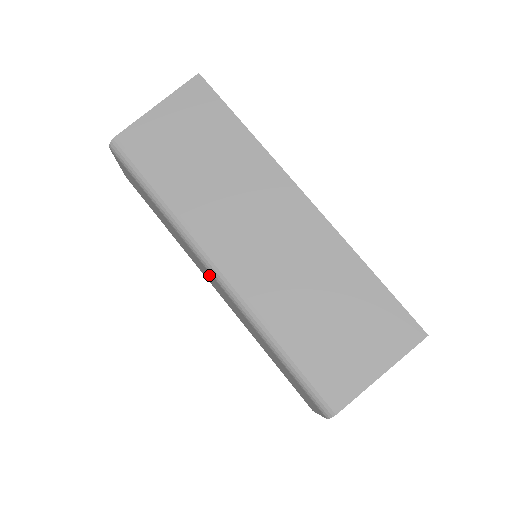
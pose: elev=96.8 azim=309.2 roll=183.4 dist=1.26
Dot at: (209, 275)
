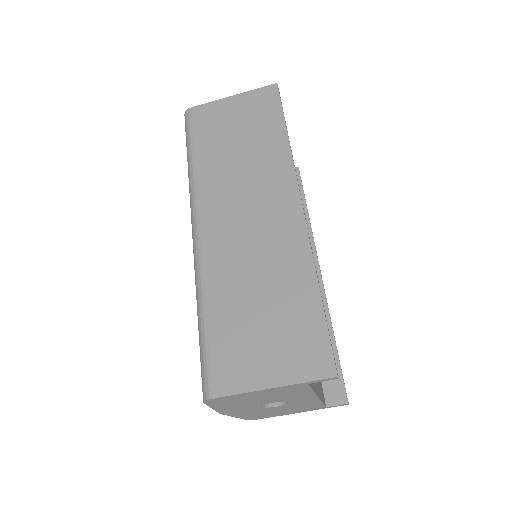
Dot at: occluded
